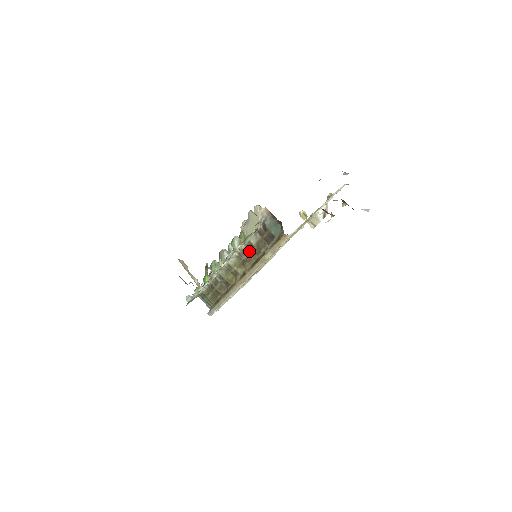
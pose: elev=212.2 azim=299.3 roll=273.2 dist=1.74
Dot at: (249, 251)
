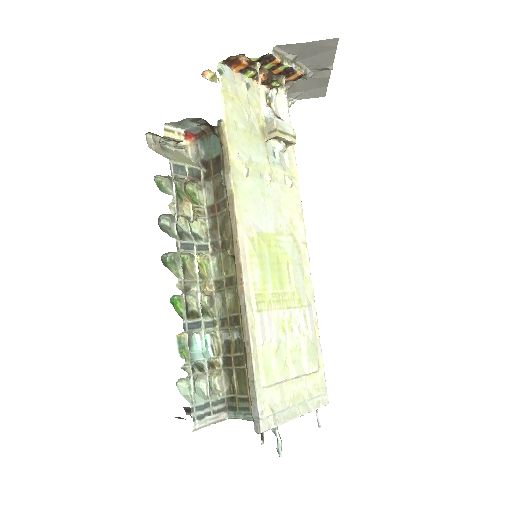
Dot at: (216, 221)
